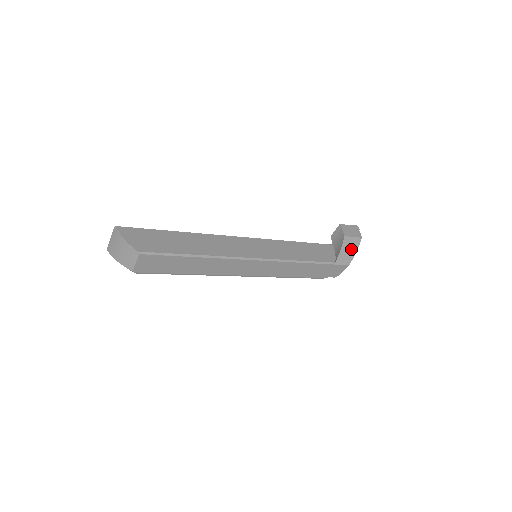
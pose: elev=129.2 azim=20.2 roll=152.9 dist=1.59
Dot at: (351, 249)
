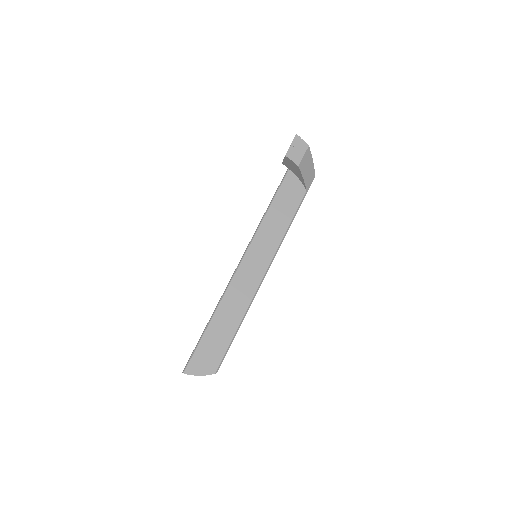
Dot at: (308, 165)
